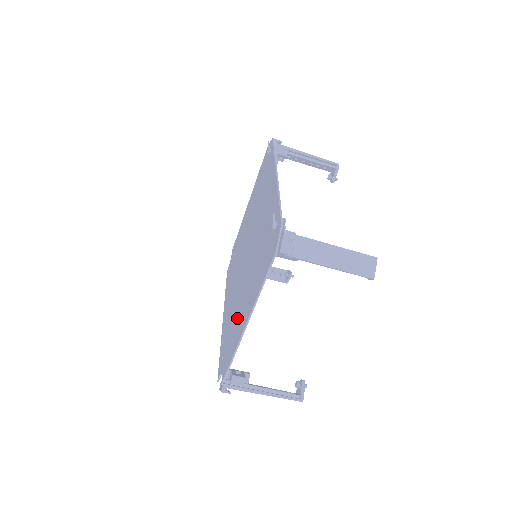
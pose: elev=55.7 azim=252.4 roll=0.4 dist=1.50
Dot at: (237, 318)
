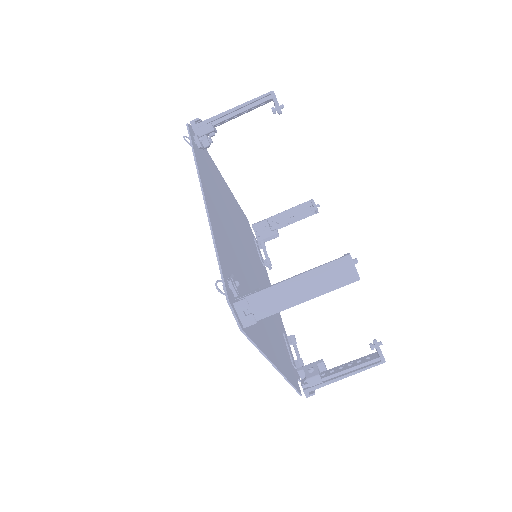
Dot at: occluded
